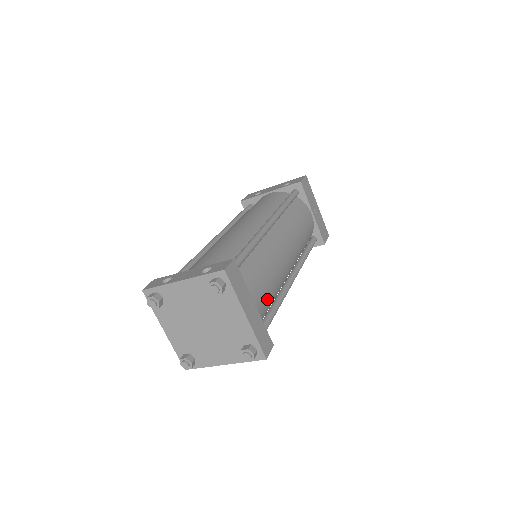
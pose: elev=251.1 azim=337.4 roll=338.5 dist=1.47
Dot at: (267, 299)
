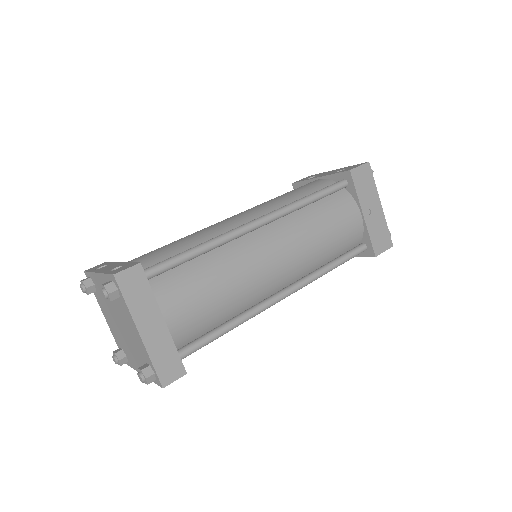
Dot at: (204, 316)
